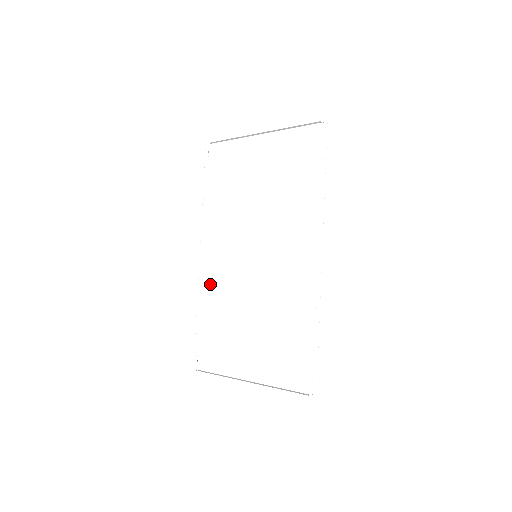
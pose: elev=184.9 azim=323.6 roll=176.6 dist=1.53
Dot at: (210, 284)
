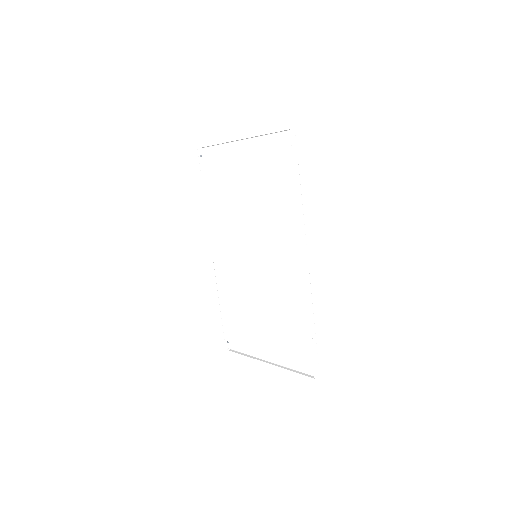
Dot at: (225, 278)
